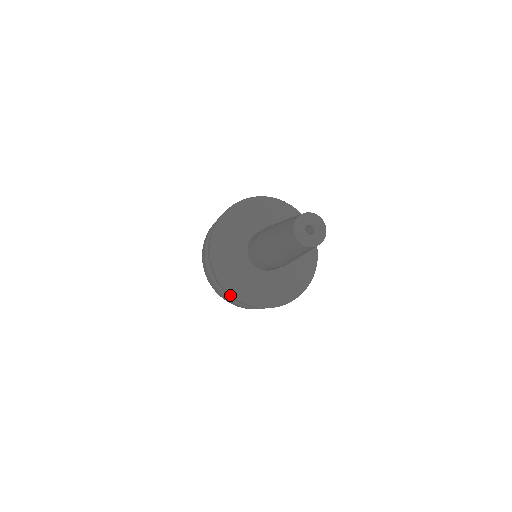
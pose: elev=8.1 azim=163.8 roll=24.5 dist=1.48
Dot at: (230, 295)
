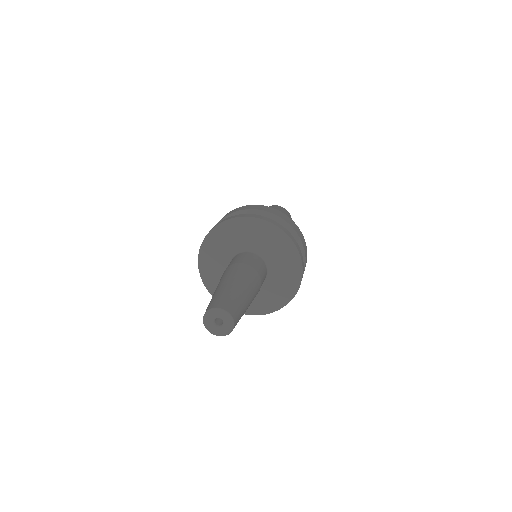
Dot at: (200, 270)
